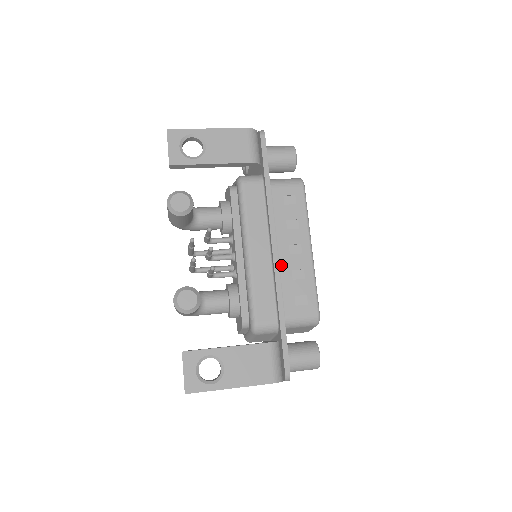
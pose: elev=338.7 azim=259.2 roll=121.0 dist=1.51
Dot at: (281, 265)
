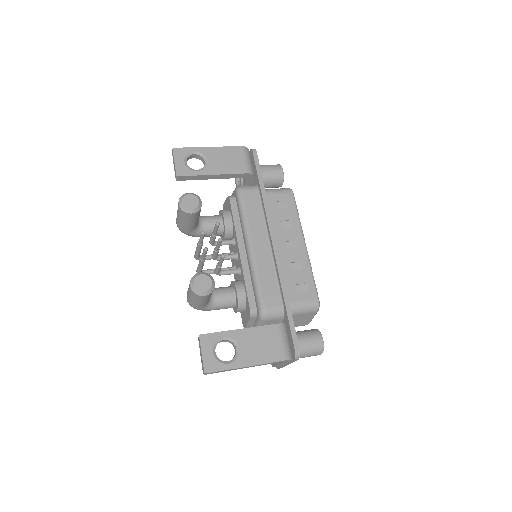
Dot at: (281, 258)
